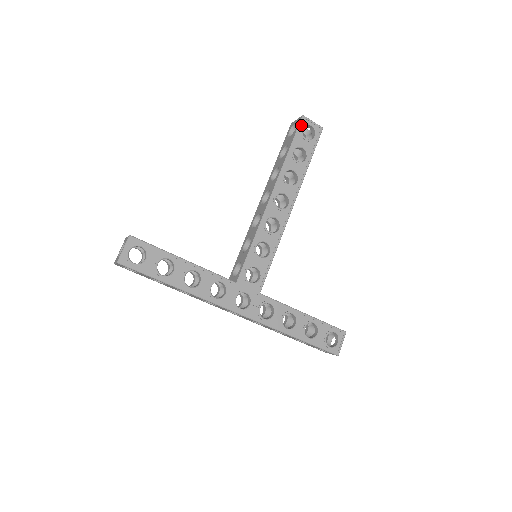
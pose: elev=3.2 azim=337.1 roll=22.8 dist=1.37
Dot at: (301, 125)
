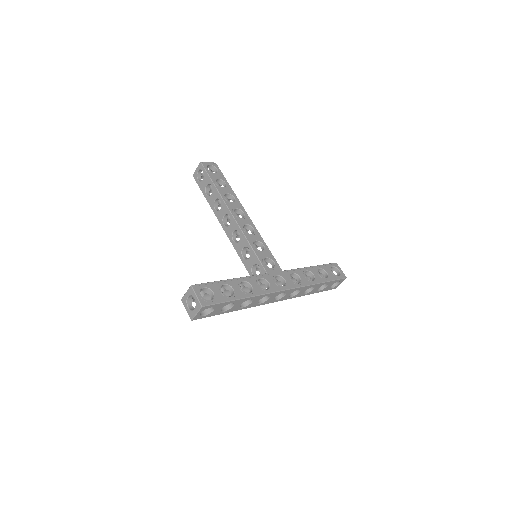
Dot at: (205, 167)
